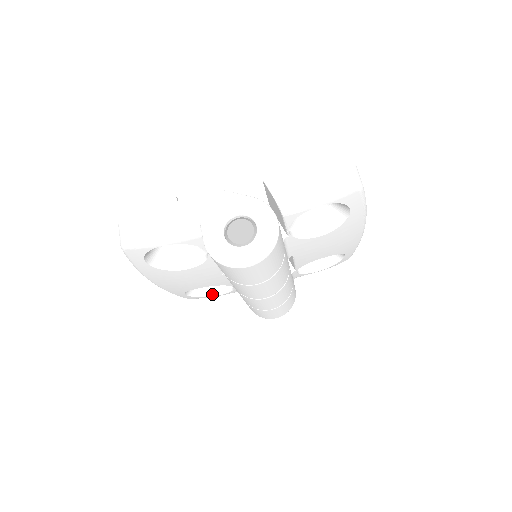
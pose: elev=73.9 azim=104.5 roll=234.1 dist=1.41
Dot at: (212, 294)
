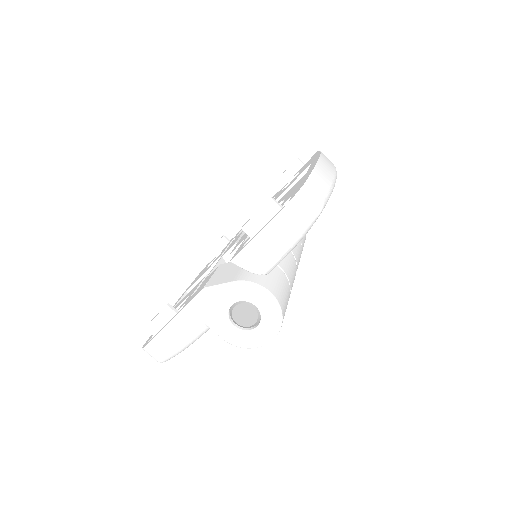
Dot at: occluded
